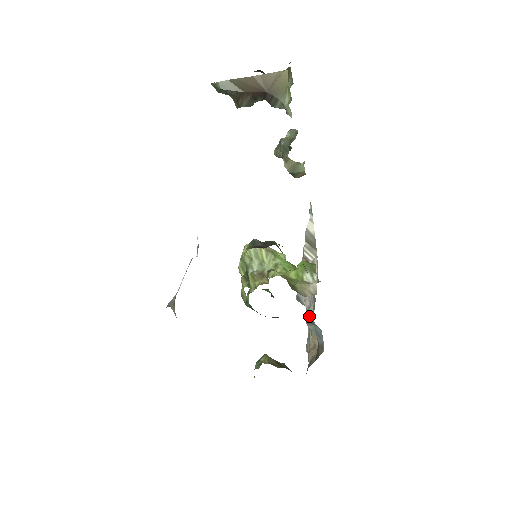
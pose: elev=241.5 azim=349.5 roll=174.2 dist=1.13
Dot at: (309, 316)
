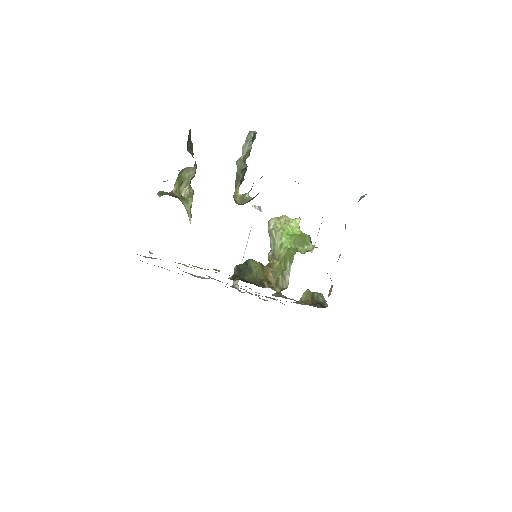
Dot at: occluded
